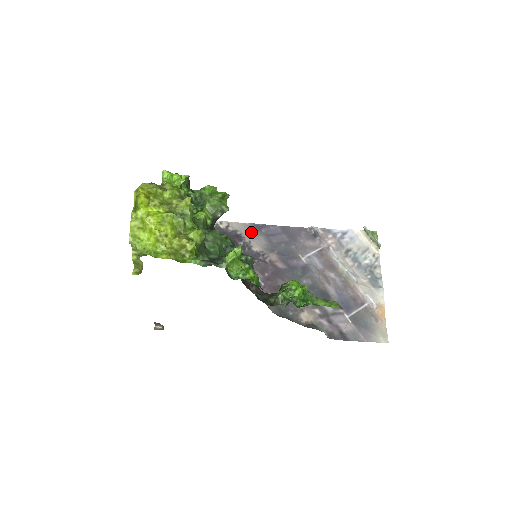
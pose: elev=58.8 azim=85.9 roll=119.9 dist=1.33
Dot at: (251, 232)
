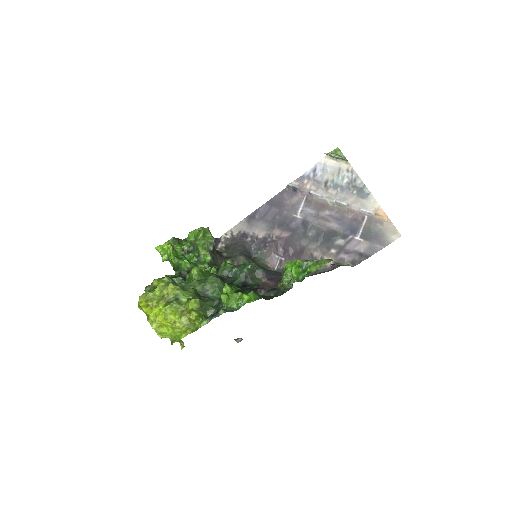
Dot at: (250, 225)
